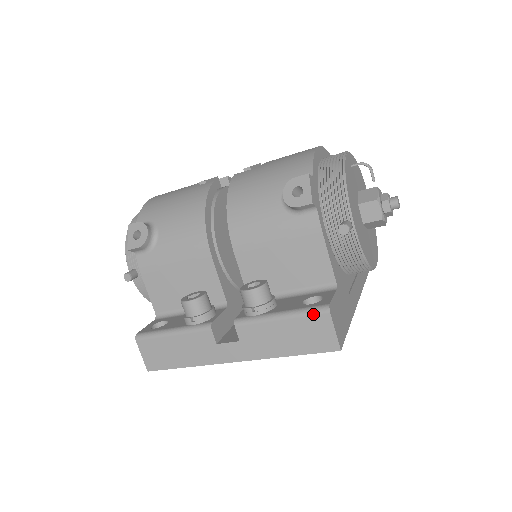
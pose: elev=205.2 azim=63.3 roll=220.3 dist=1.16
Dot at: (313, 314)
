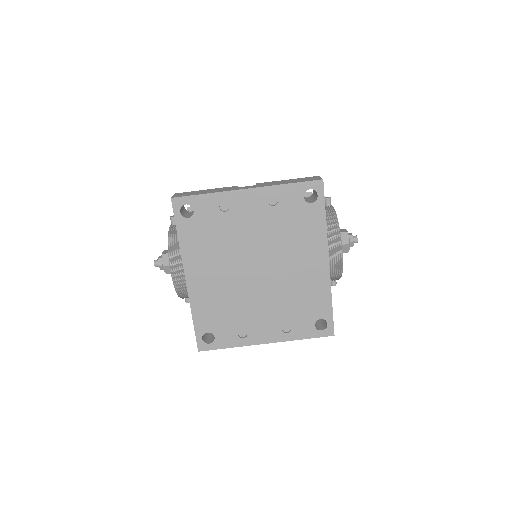
Dot at: (309, 177)
